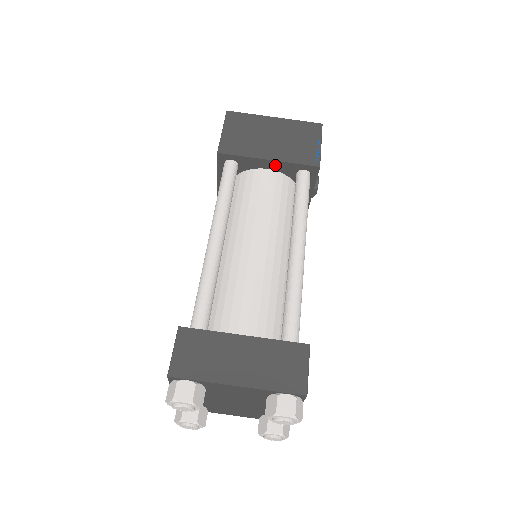
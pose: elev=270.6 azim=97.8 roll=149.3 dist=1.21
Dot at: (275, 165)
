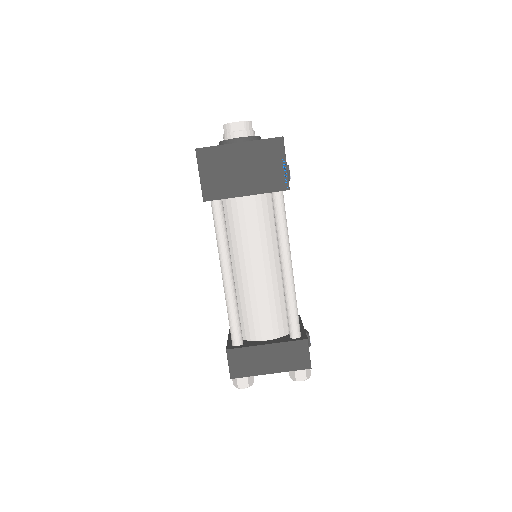
Dot at: occluded
